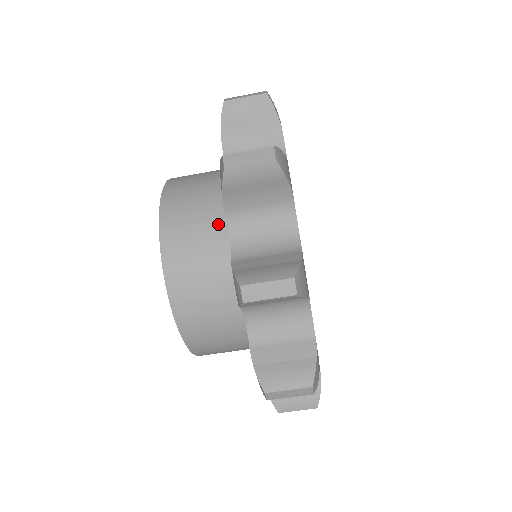
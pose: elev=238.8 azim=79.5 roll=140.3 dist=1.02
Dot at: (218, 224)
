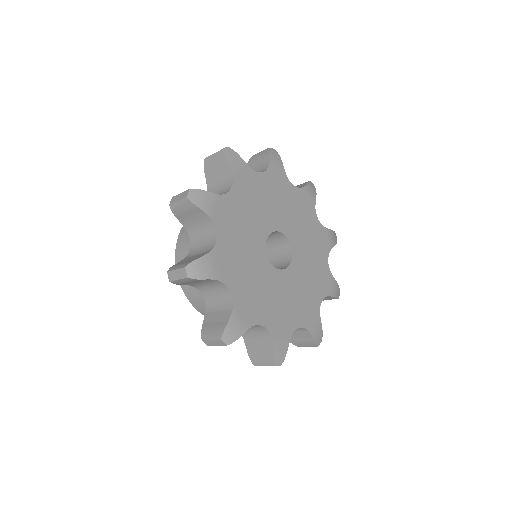
Dot at: occluded
